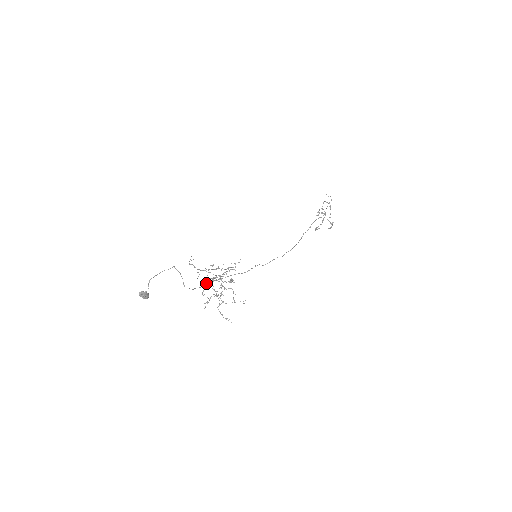
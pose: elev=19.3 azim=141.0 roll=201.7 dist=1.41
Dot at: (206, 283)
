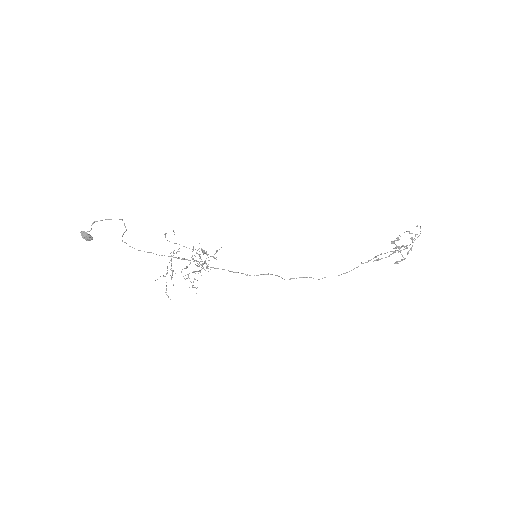
Dot at: occluded
